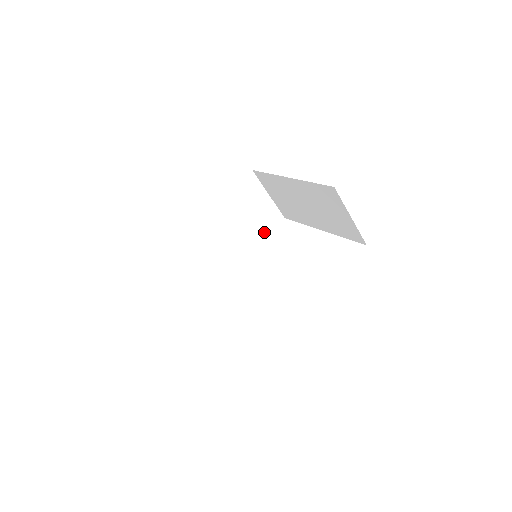
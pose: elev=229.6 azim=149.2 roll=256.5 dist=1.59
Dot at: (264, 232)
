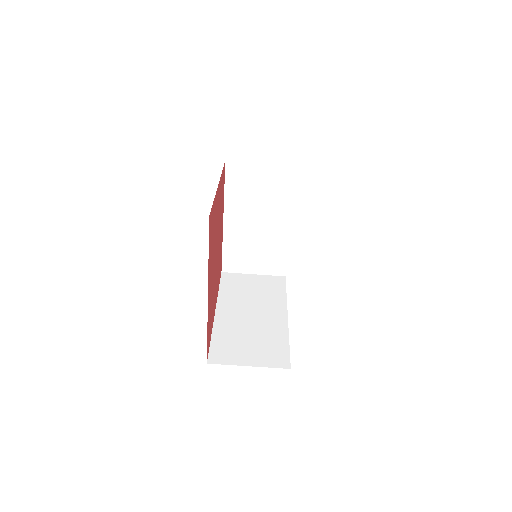
Dot at: (281, 292)
